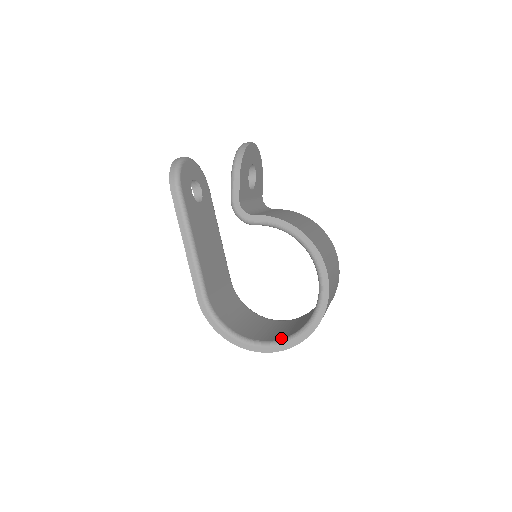
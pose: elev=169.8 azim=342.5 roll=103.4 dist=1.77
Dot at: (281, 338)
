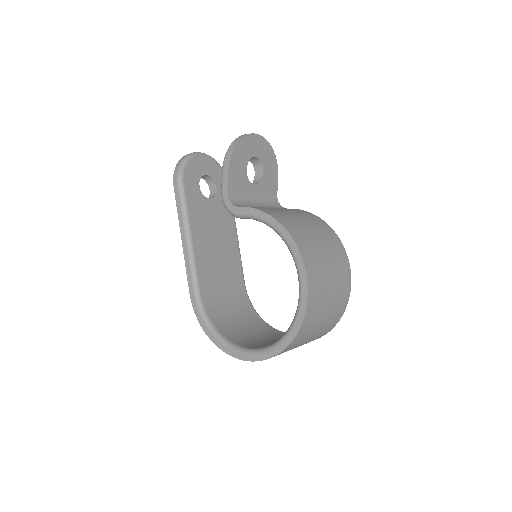
Dot at: (263, 347)
